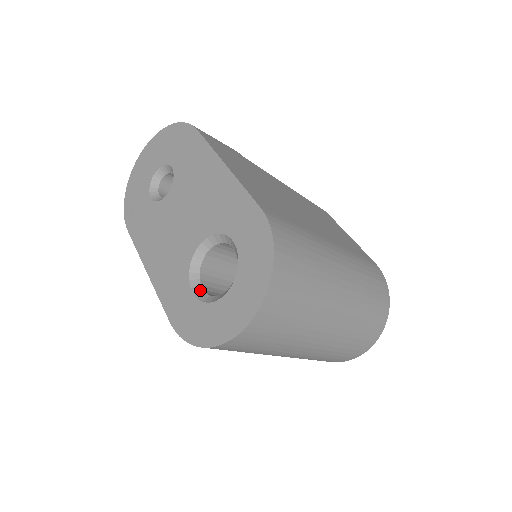
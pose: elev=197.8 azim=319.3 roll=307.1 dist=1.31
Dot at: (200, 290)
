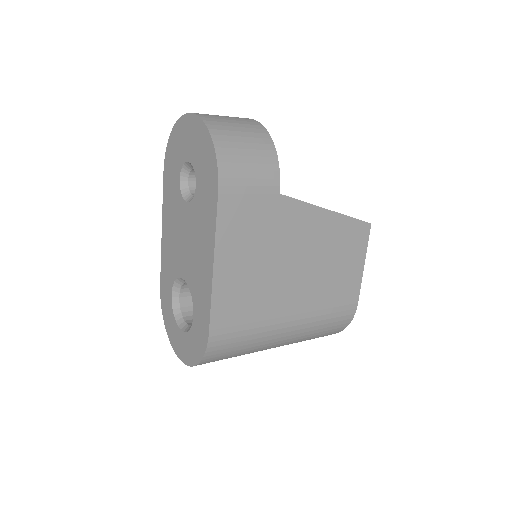
Dot at: (177, 297)
